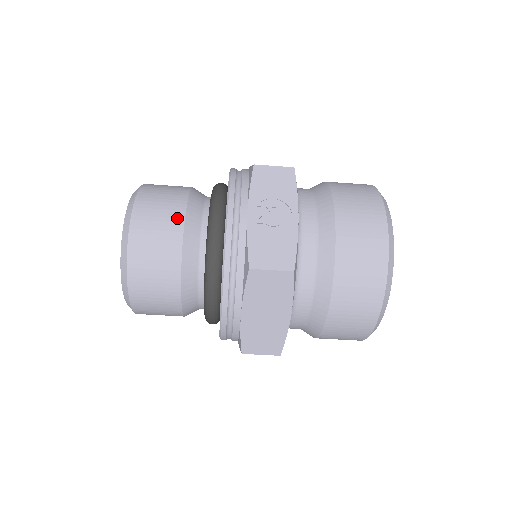
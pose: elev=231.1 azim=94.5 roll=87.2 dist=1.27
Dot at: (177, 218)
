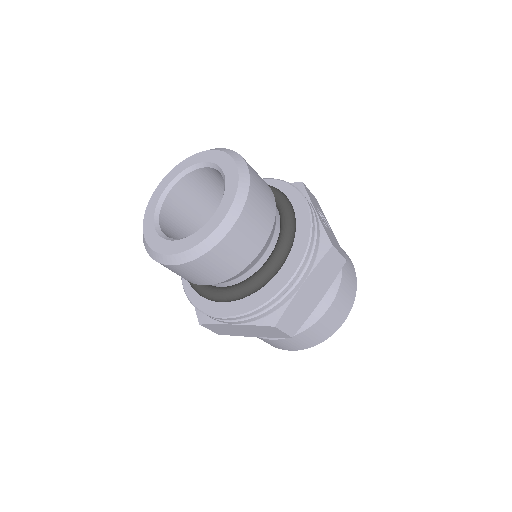
Dot at: (269, 188)
